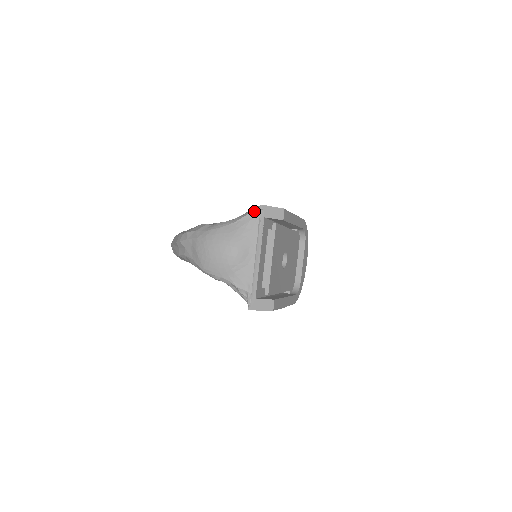
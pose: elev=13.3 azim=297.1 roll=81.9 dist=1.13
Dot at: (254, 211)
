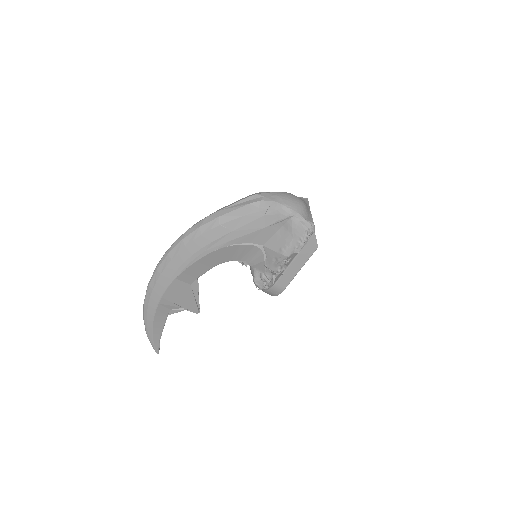
Dot at: (306, 198)
